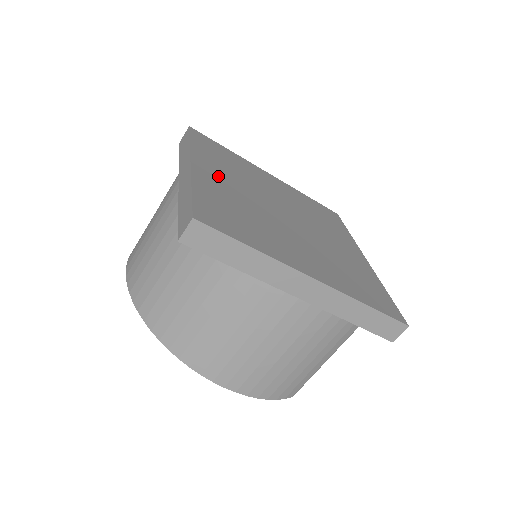
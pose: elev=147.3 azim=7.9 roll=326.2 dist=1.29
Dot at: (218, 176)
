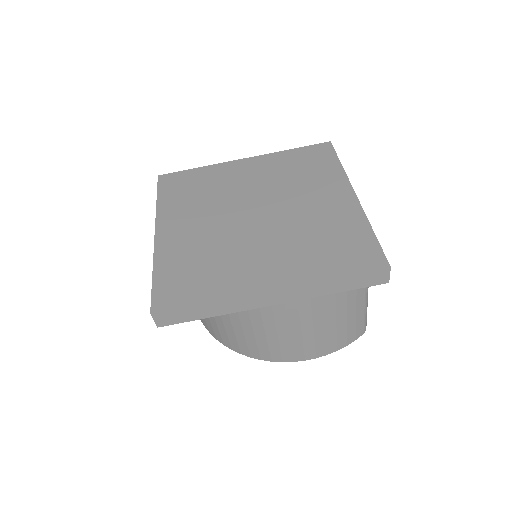
Dot at: (181, 227)
